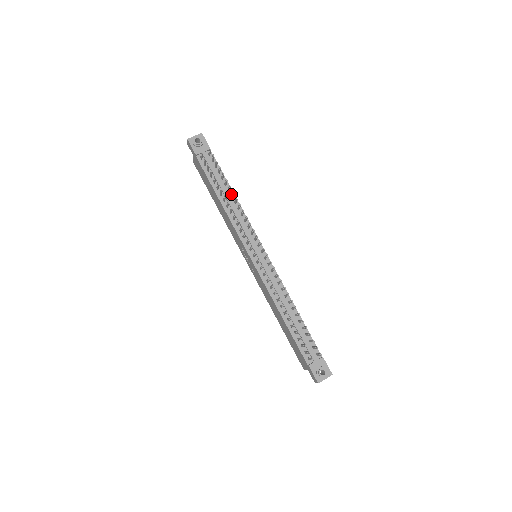
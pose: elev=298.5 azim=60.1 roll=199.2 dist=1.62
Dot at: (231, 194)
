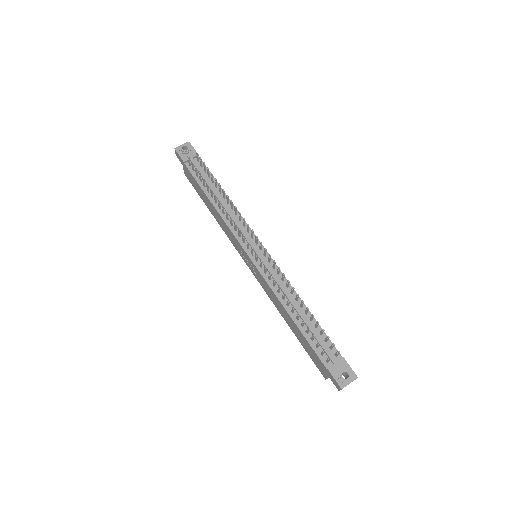
Dot at: occluded
